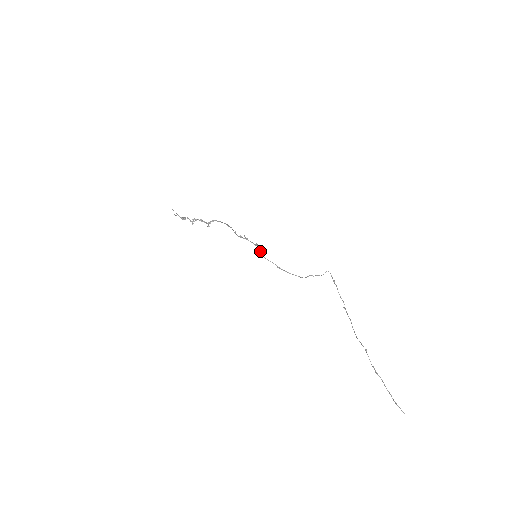
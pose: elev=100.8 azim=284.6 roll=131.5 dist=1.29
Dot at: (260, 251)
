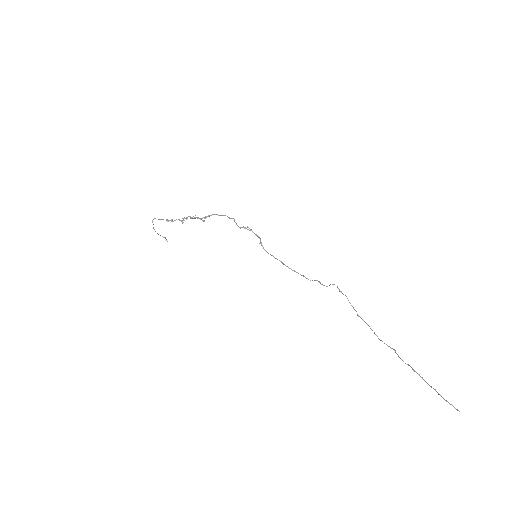
Dot at: (263, 247)
